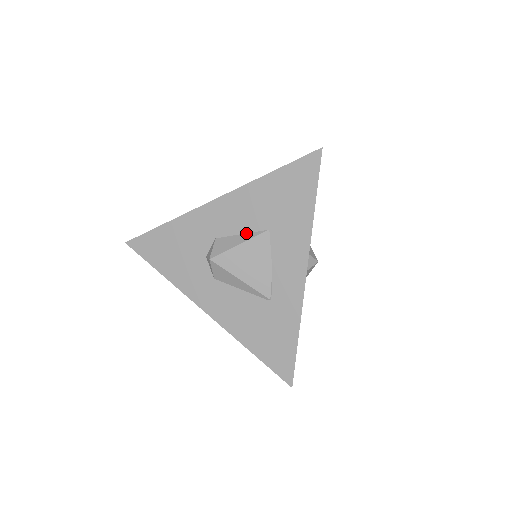
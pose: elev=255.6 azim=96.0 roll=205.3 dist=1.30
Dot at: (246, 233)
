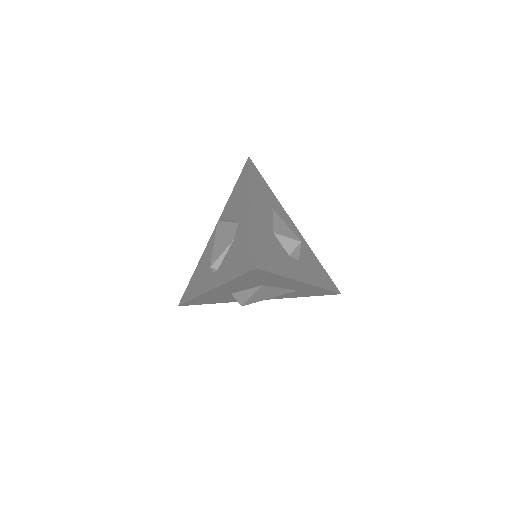
Dot at: (248, 289)
